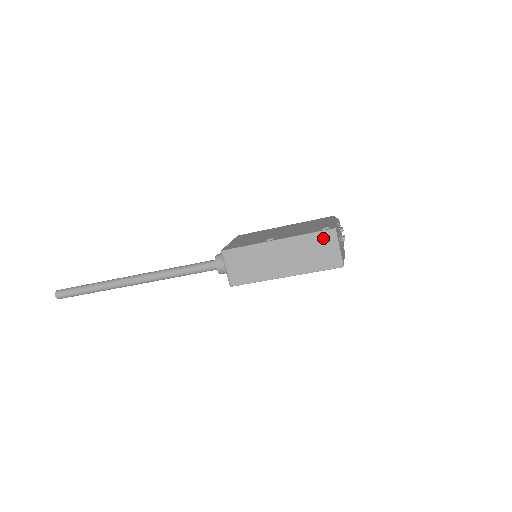
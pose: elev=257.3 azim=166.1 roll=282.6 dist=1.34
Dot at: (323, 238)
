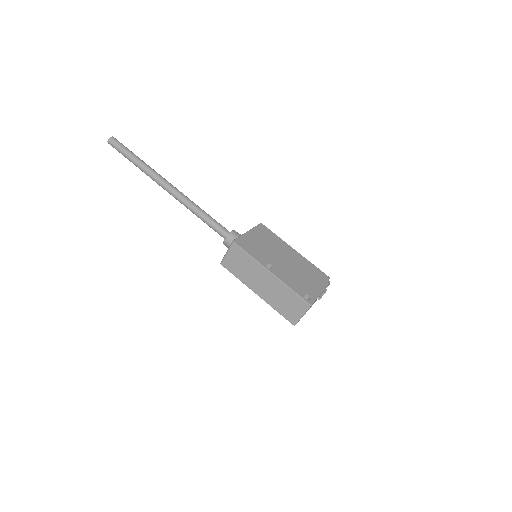
Dot at: (299, 302)
